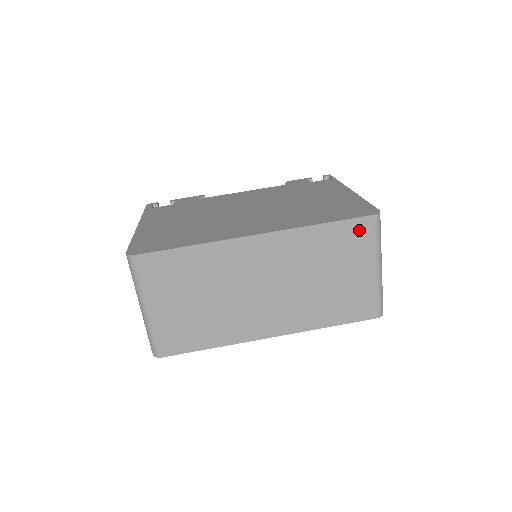
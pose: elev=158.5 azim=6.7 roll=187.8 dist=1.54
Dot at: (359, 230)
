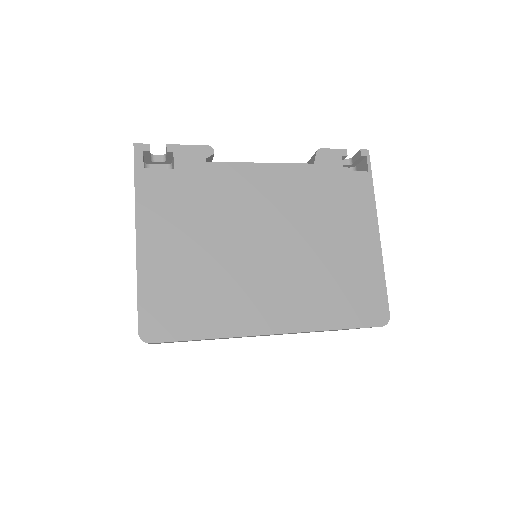
Dot at: occluded
